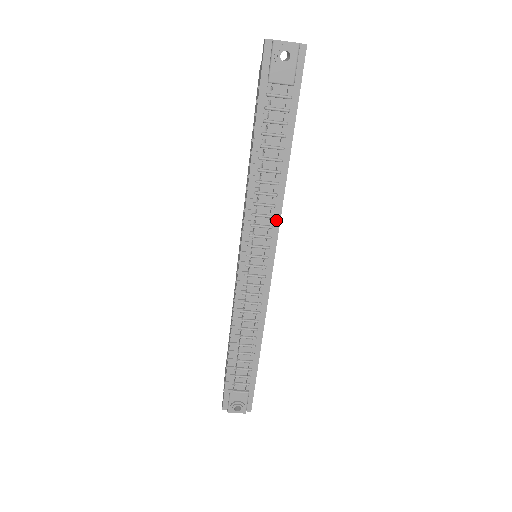
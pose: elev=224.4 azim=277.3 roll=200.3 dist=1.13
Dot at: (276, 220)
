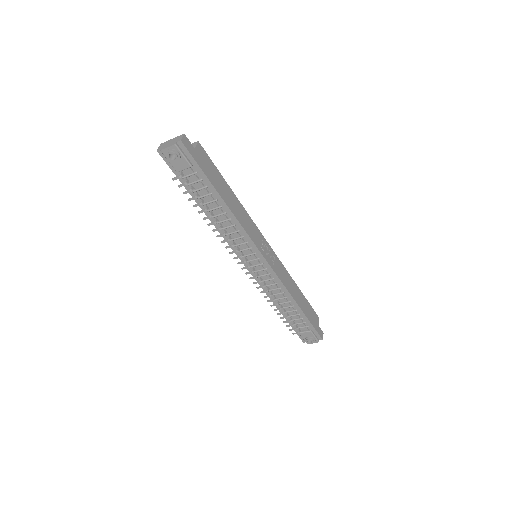
Dot at: (247, 237)
